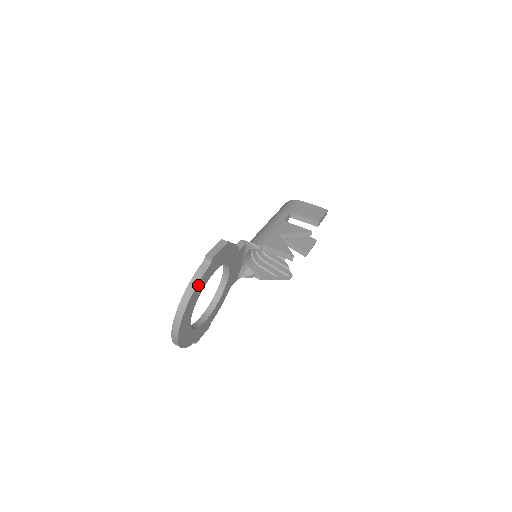
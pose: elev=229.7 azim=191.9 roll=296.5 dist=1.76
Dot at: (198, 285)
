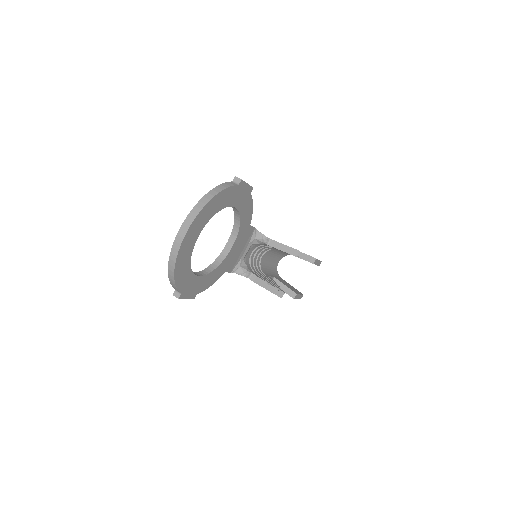
Dot at: (223, 193)
